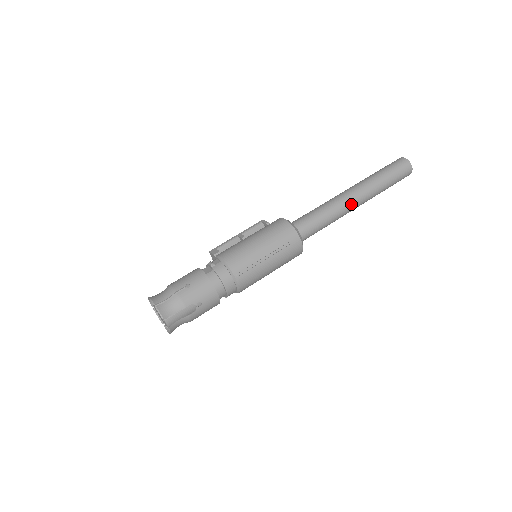
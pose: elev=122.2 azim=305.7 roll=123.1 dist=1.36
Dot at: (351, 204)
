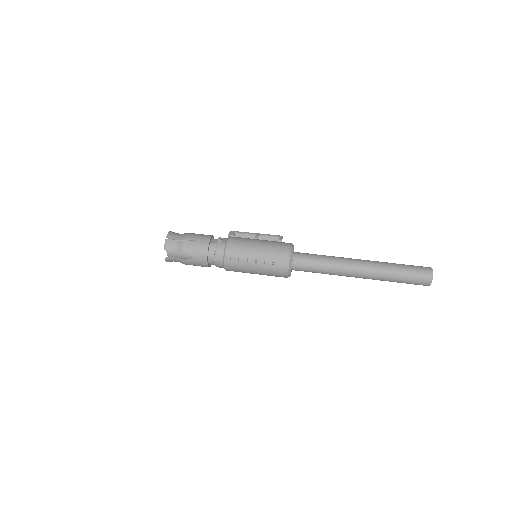
Dot at: (352, 272)
